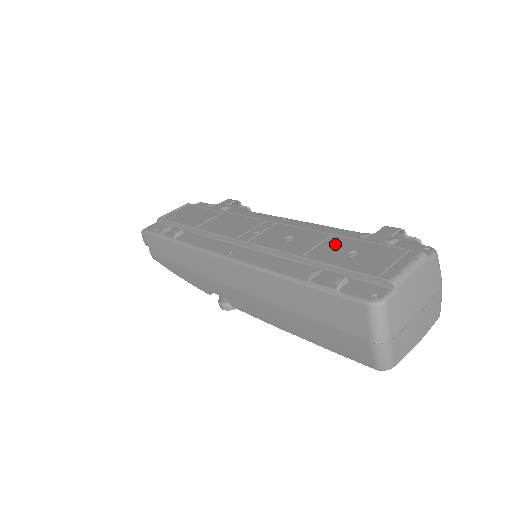
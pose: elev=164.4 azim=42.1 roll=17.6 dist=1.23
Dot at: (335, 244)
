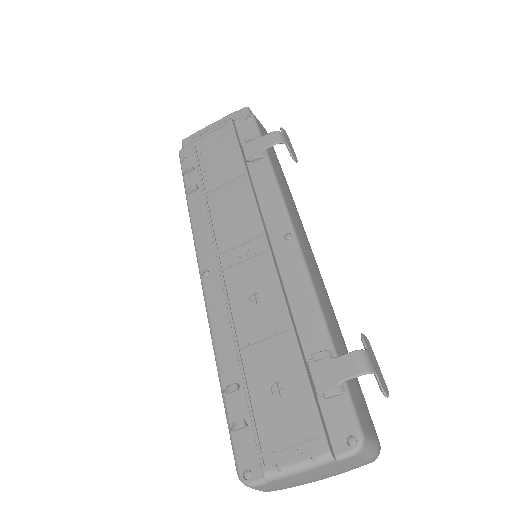
Dot at: (278, 353)
